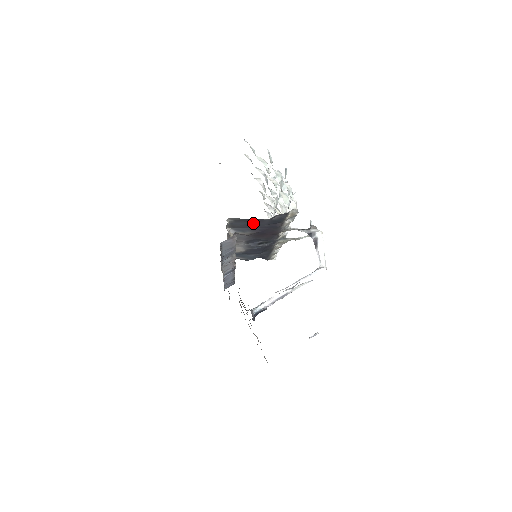
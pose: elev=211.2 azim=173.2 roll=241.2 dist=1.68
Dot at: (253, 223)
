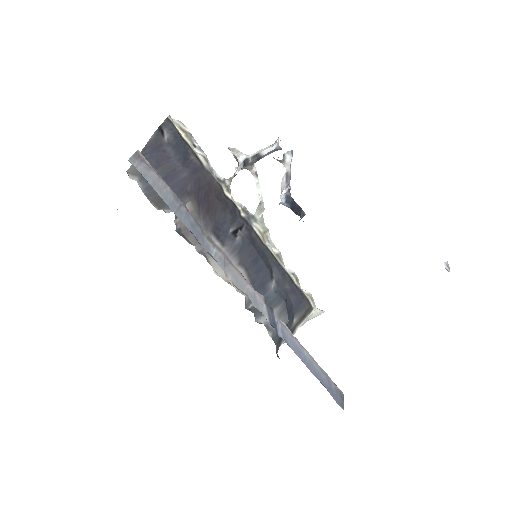
Dot at: (165, 171)
